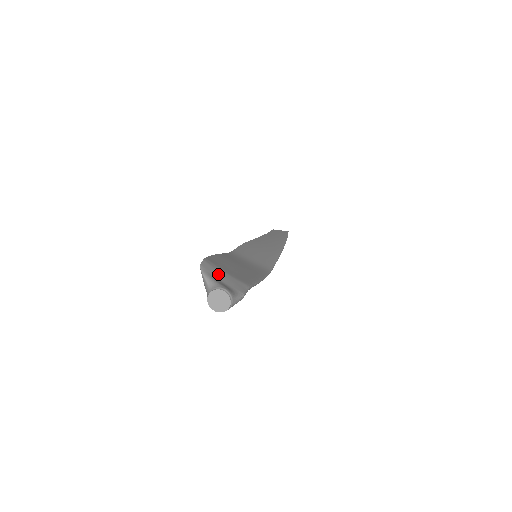
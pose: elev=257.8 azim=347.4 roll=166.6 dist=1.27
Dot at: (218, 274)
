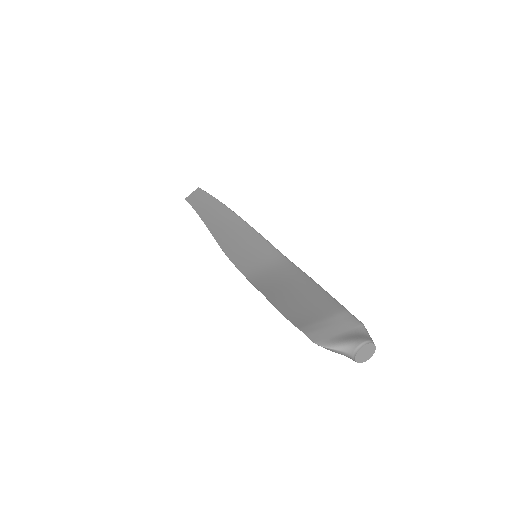
Dot at: (328, 331)
